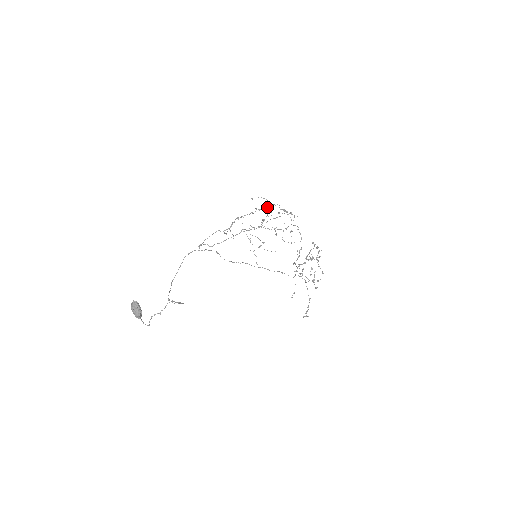
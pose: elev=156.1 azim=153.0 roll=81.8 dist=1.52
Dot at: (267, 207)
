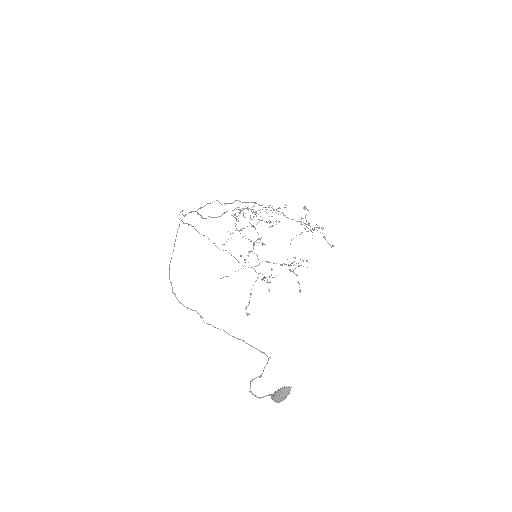
Dot at: (315, 227)
